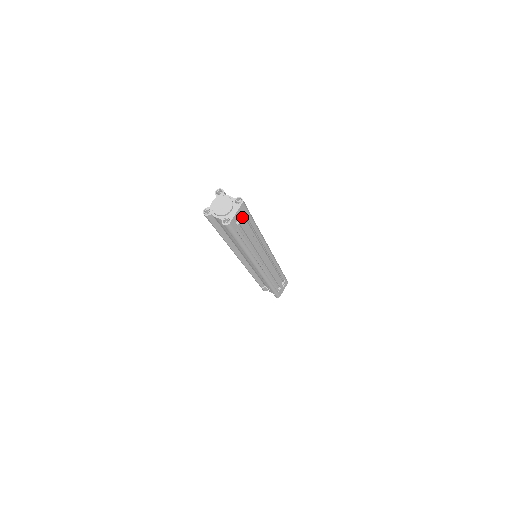
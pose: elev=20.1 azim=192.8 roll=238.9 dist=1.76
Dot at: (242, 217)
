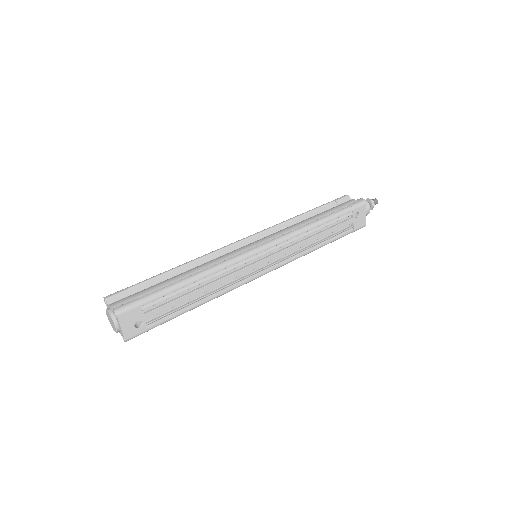
Dot at: (140, 315)
